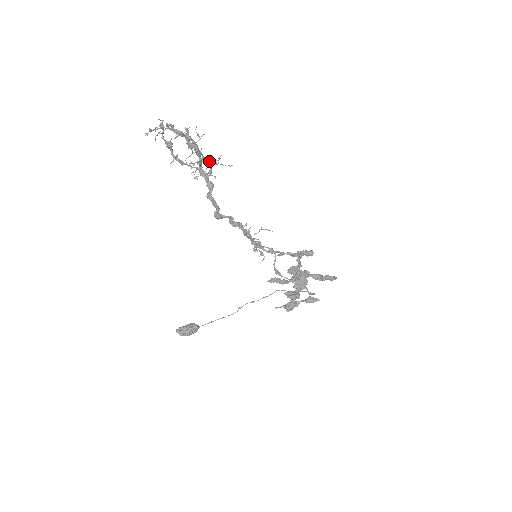
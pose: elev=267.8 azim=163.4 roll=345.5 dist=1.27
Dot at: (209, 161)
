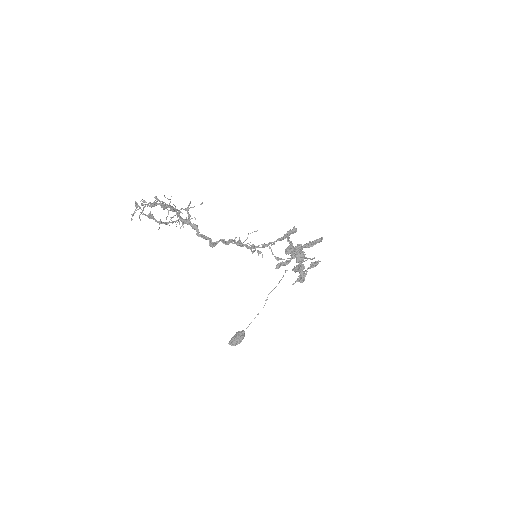
Dot at: (183, 209)
